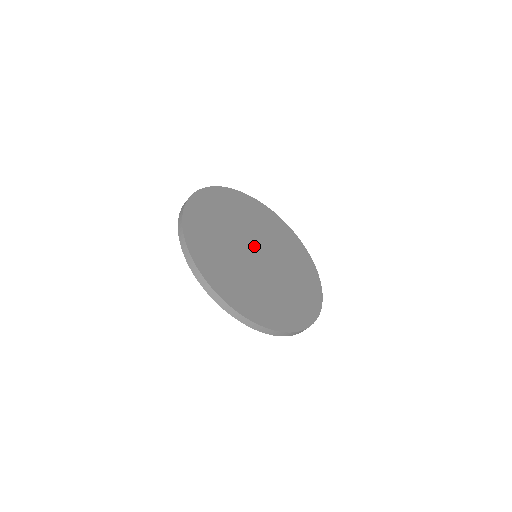
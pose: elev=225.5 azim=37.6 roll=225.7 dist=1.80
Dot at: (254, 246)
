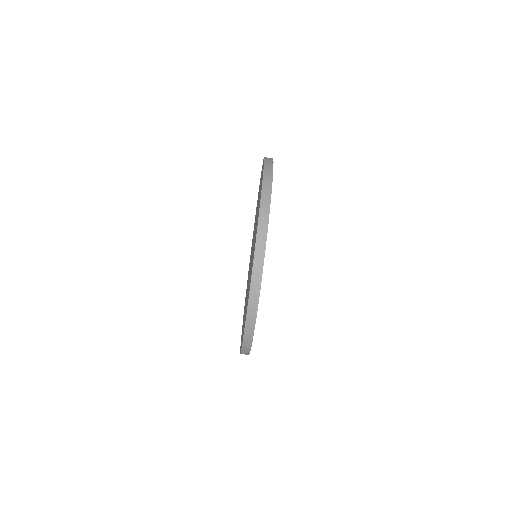
Dot at: occluded
